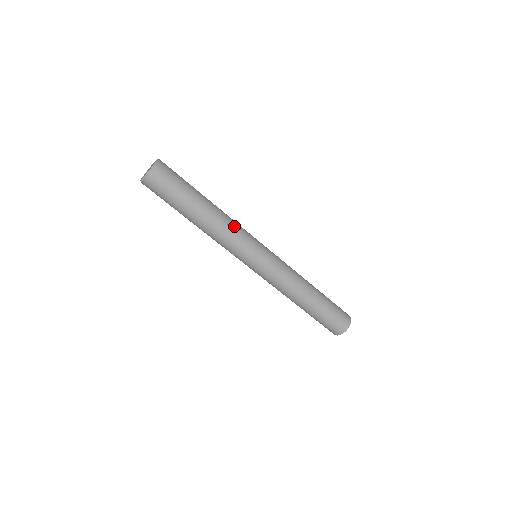
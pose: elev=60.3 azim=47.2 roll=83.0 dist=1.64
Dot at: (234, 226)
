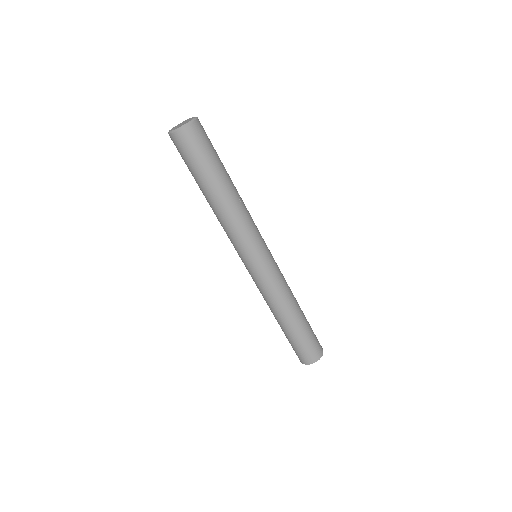
Dot at: (246, 219)
